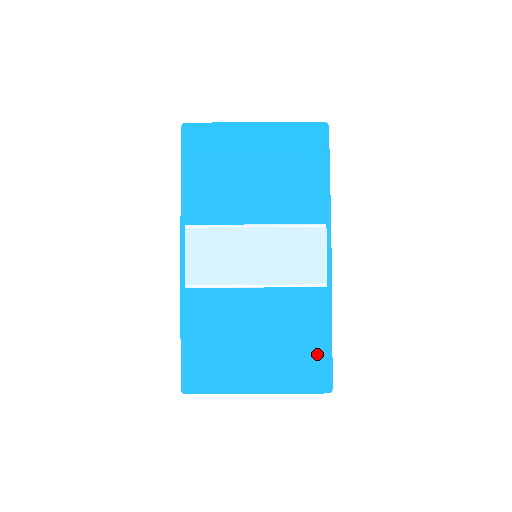
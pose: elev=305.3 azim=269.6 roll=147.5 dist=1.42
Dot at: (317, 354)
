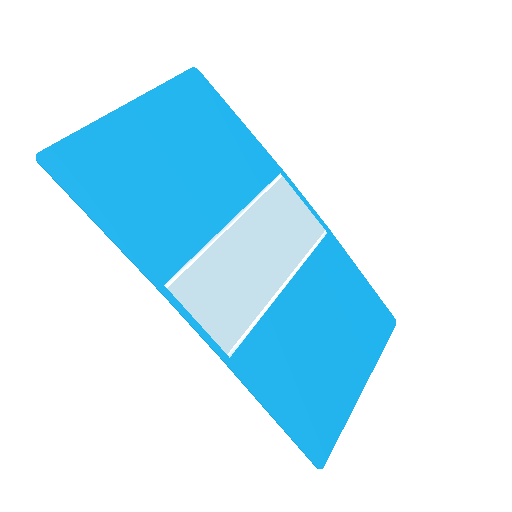
Dot at: (367, 301)
